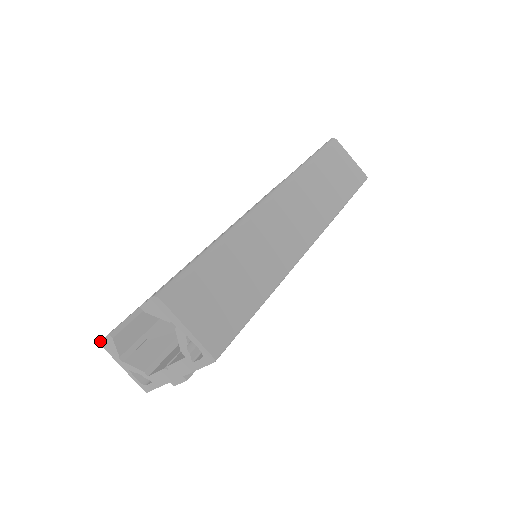
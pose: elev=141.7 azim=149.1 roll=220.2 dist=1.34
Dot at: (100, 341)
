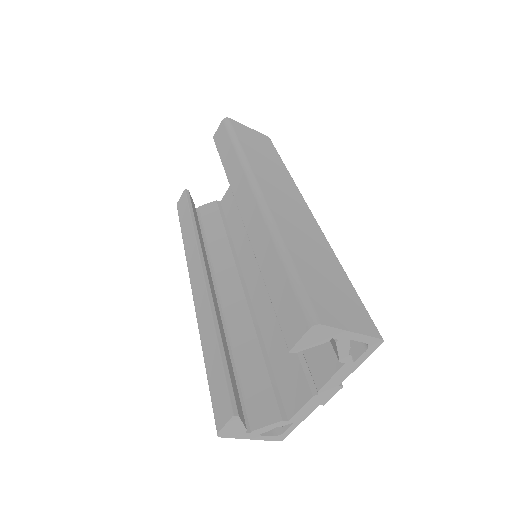
Dot at: (217, 433)
